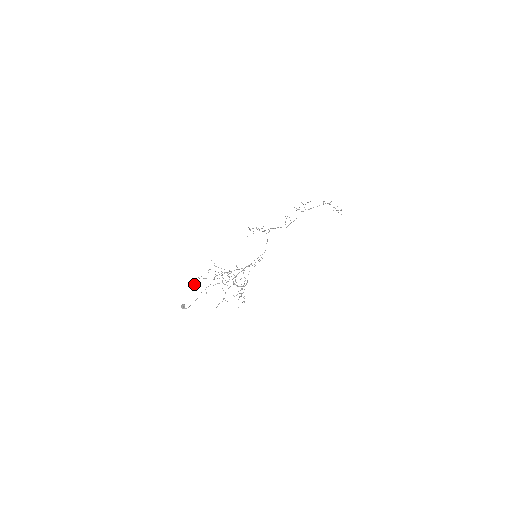
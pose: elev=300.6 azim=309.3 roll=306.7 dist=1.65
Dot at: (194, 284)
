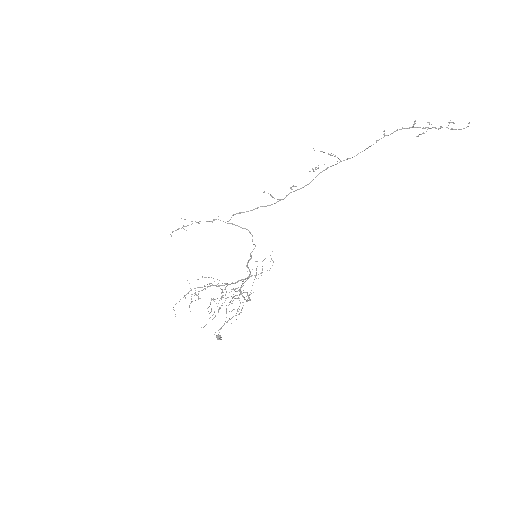
Dot at: occluded
